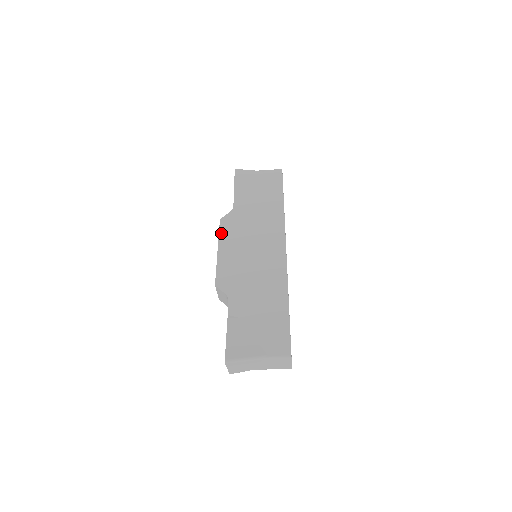
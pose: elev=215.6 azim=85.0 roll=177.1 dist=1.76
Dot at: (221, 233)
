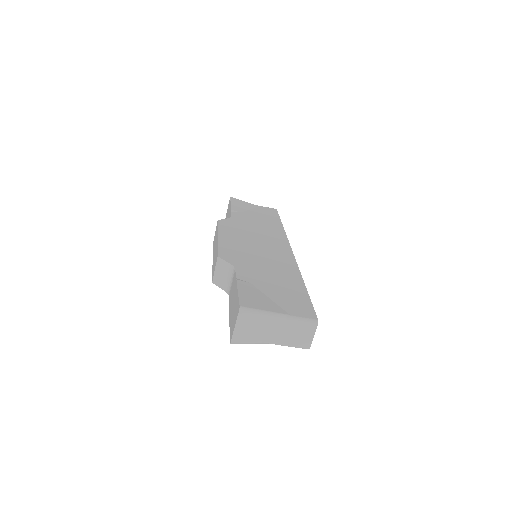
Dot at: (220, 227)
